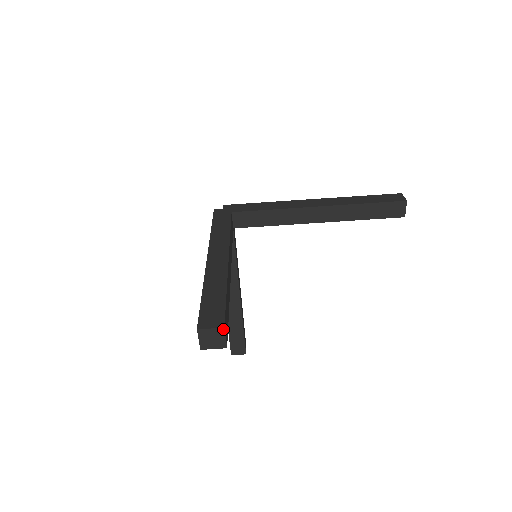
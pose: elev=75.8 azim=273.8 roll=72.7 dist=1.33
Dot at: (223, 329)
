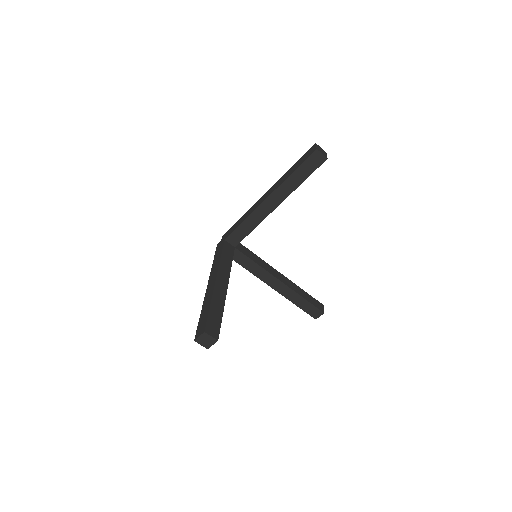
Dot at: (205, 333)
